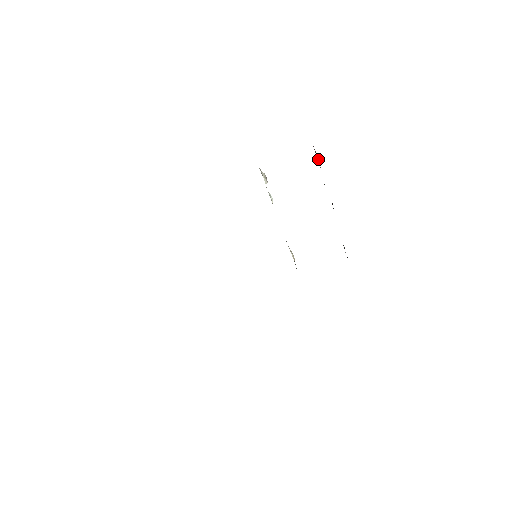
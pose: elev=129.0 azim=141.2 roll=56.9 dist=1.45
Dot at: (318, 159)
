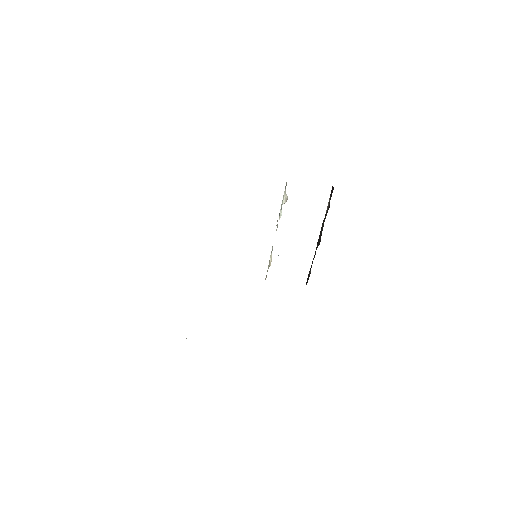
Dot at: (328, 205)
